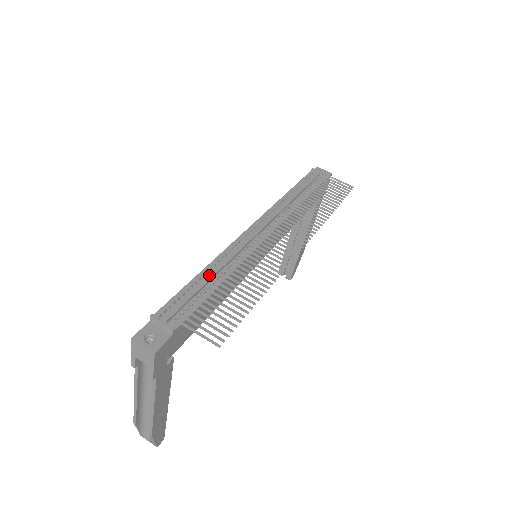
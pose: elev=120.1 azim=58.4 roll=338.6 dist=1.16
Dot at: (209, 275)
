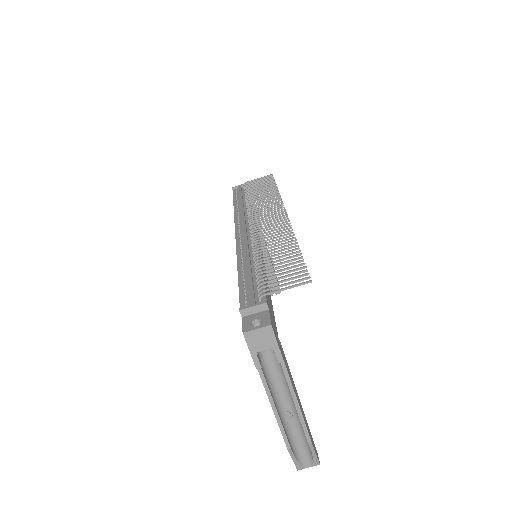
Dot at: (247, 267)
